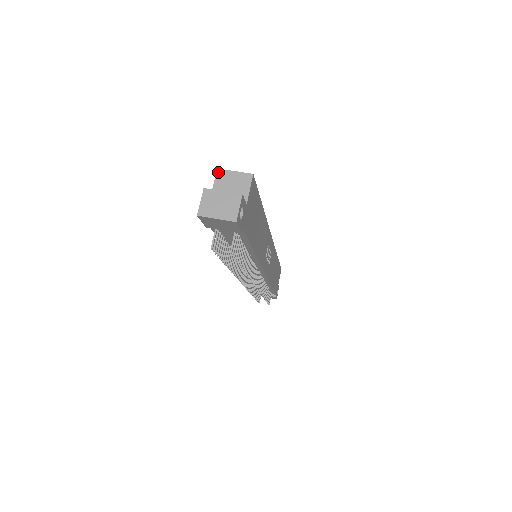
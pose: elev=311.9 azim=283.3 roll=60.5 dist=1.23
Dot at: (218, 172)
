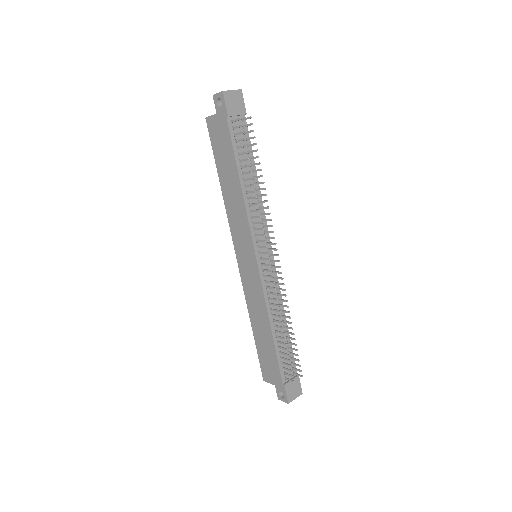
Dot at: (207, 117)
